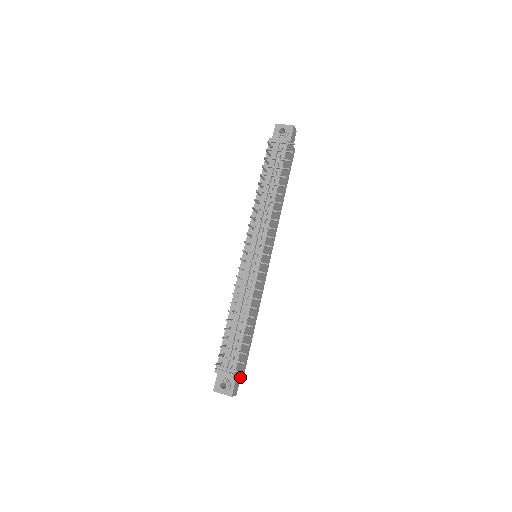
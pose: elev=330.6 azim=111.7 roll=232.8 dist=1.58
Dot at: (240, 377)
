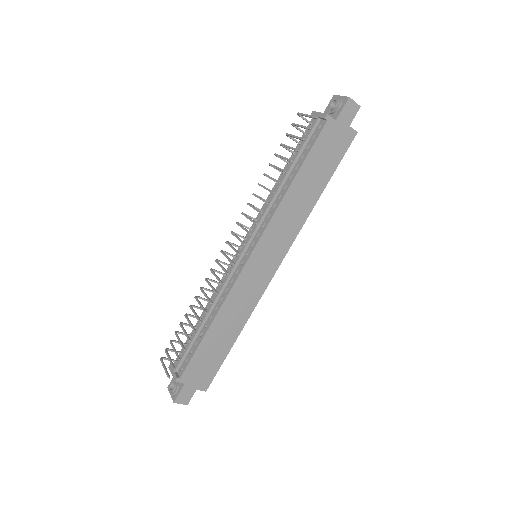
Dot at: (197, 387)
